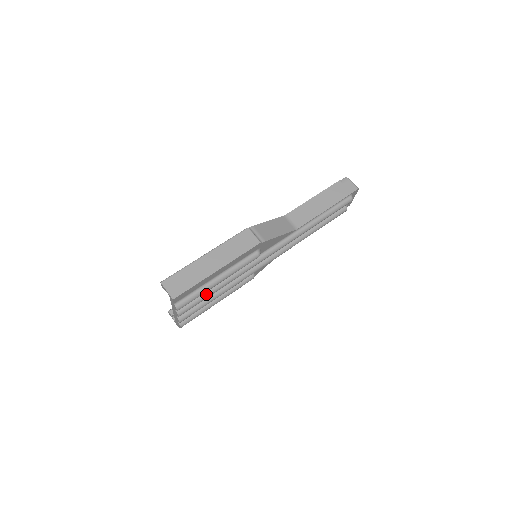
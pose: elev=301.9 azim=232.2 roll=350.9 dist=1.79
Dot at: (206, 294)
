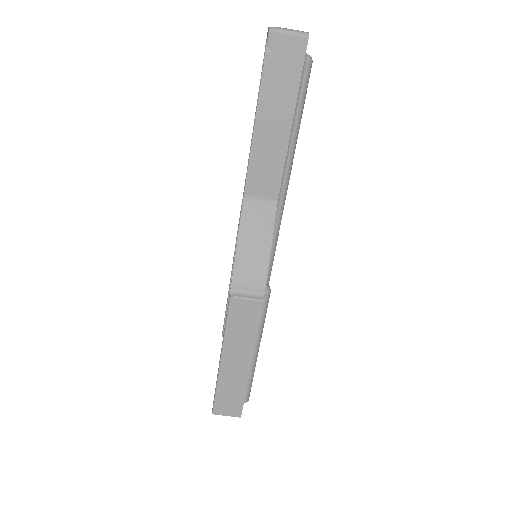
Dot at: occluded
